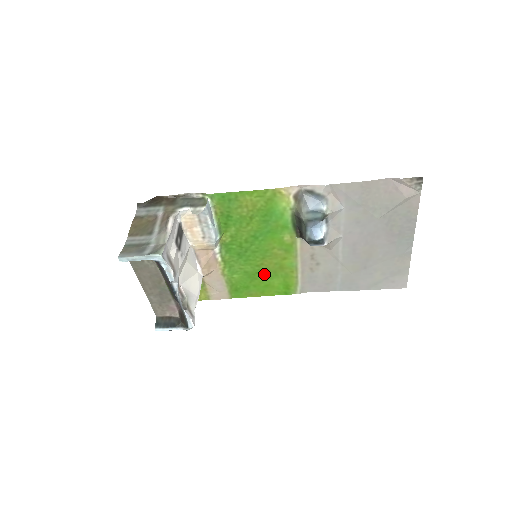
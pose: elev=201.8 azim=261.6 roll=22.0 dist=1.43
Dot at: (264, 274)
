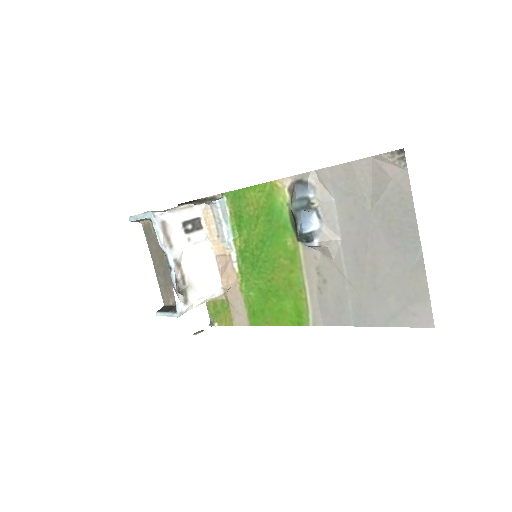
Dot at: (276, 293)
